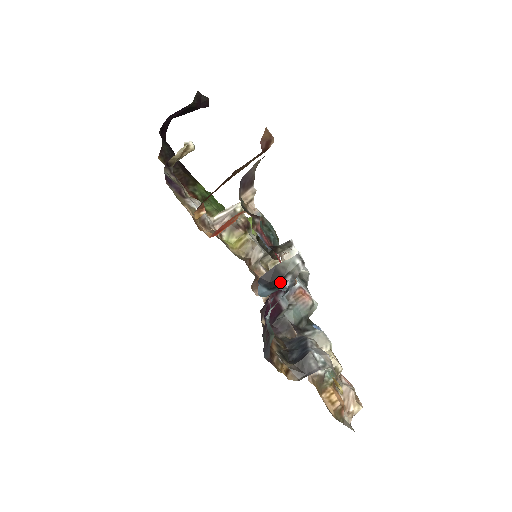
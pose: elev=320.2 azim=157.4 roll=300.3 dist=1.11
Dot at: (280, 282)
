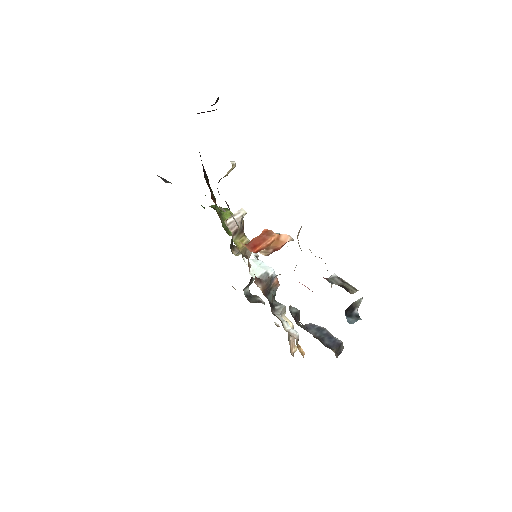
Dot at: (352, 312)
